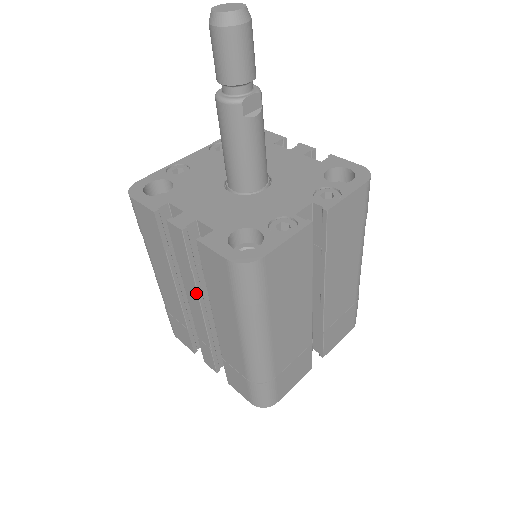
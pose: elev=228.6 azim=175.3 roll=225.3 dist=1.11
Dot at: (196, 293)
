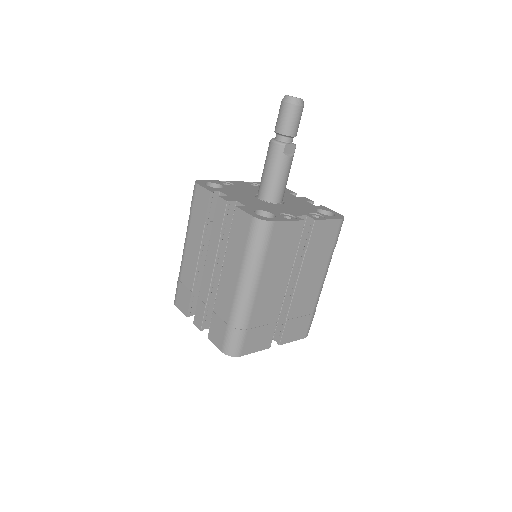
Dot at: (216, 252)
